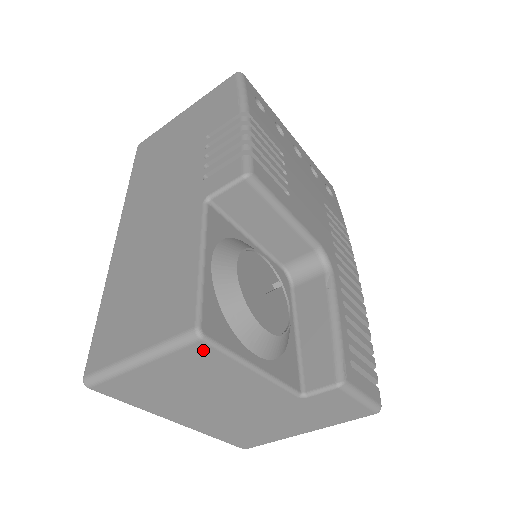
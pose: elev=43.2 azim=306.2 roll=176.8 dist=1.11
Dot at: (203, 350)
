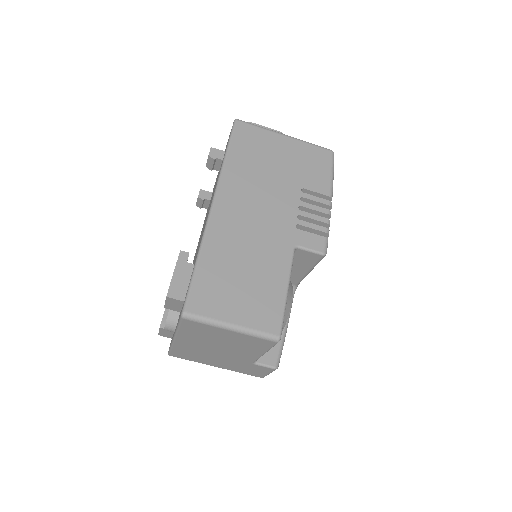
Dot at: (268, 343)
